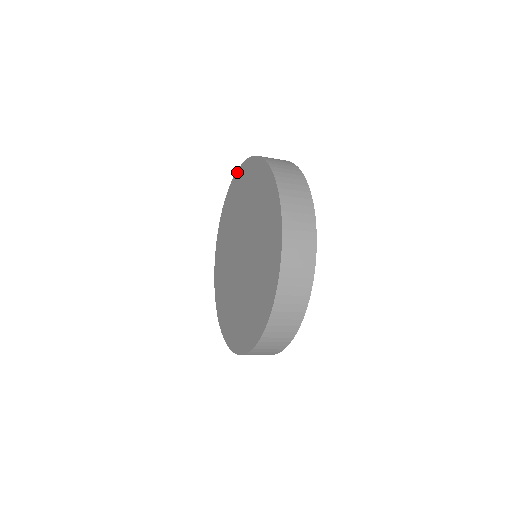
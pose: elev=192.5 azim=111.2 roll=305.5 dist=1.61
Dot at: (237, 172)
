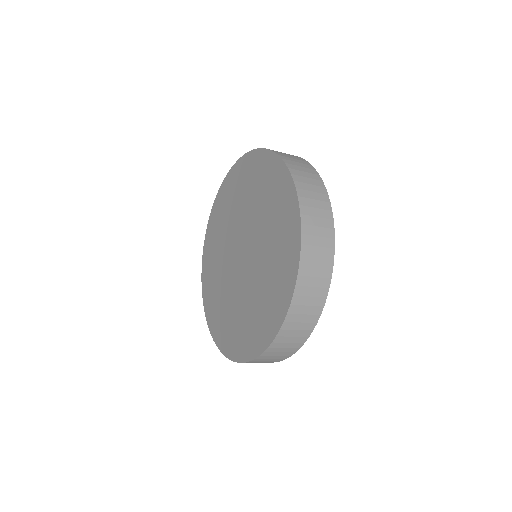
Dot at: (233, 167)
